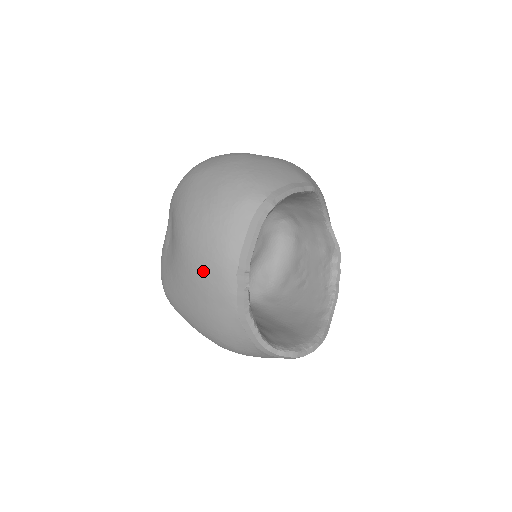
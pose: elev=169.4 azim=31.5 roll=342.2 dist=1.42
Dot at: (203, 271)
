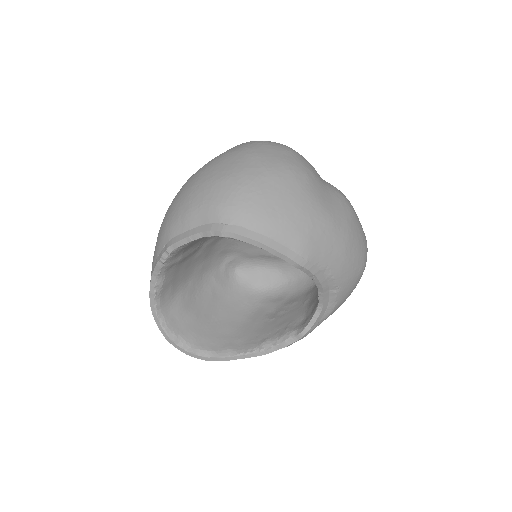
Dot at: (165, 217)
